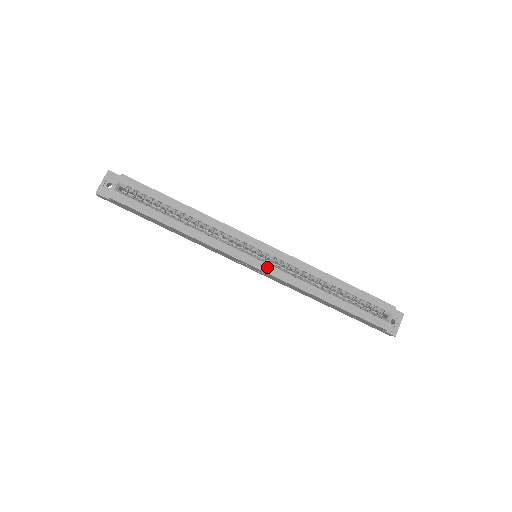
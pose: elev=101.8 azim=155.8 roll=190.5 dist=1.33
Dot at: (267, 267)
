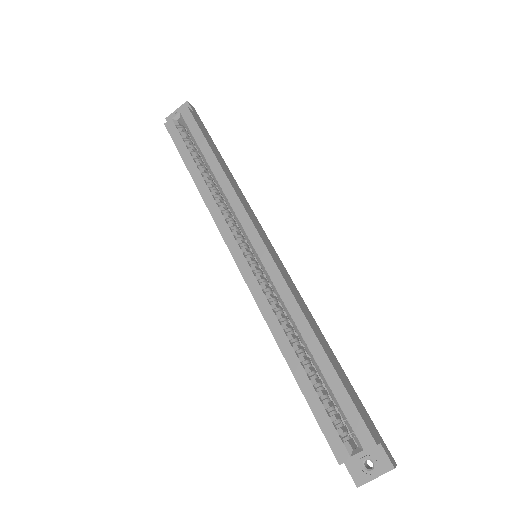
Dot at: (248, 272)
